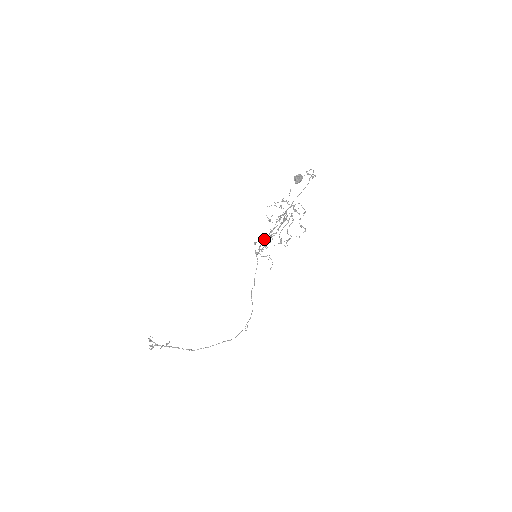
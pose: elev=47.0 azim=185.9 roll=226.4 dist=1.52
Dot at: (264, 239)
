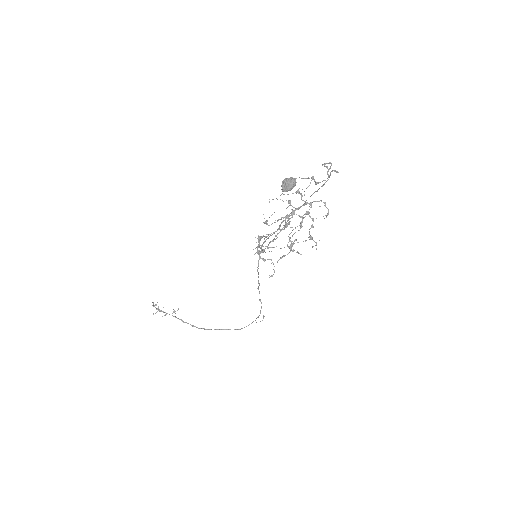
Dot at: (266, 239)
